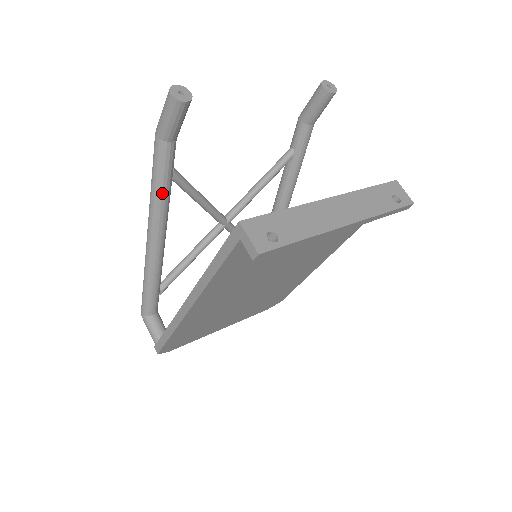
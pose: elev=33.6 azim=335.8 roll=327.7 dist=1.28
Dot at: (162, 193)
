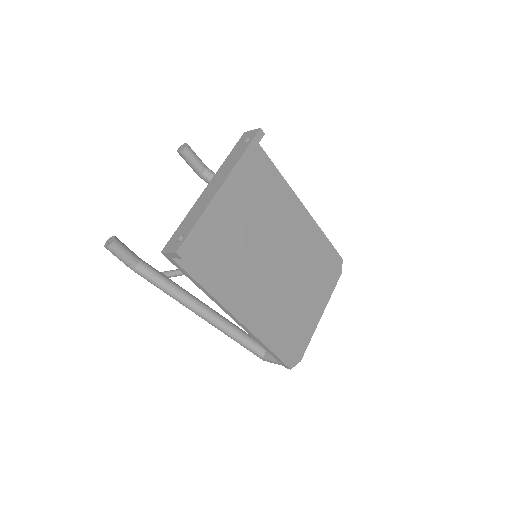
Dot at: (169, 288)
